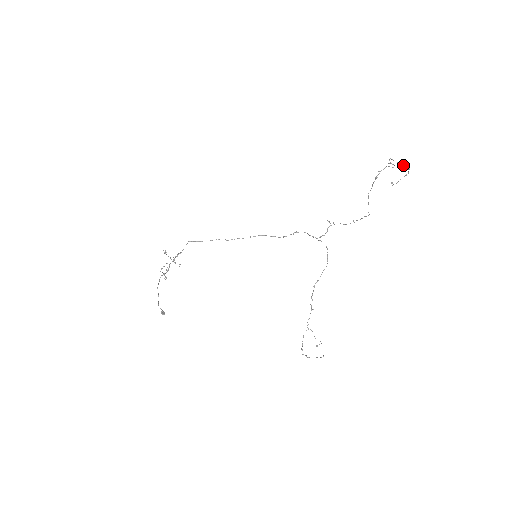
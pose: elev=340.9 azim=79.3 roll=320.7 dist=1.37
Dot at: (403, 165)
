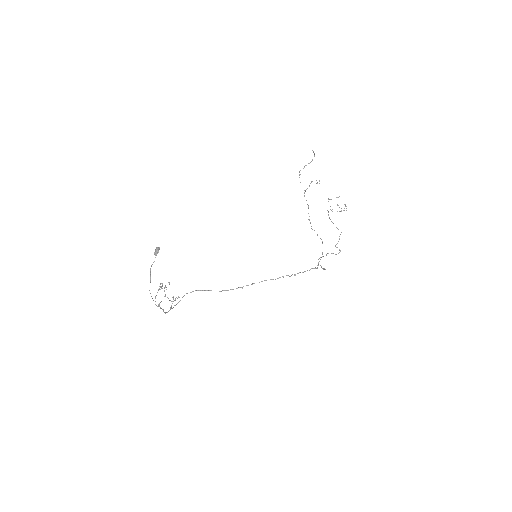
Dot at: occluded
